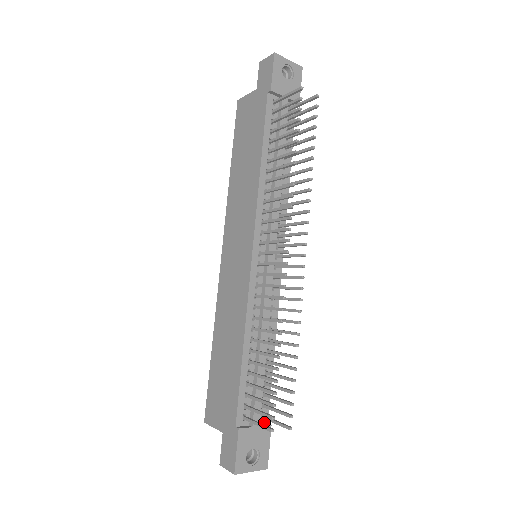
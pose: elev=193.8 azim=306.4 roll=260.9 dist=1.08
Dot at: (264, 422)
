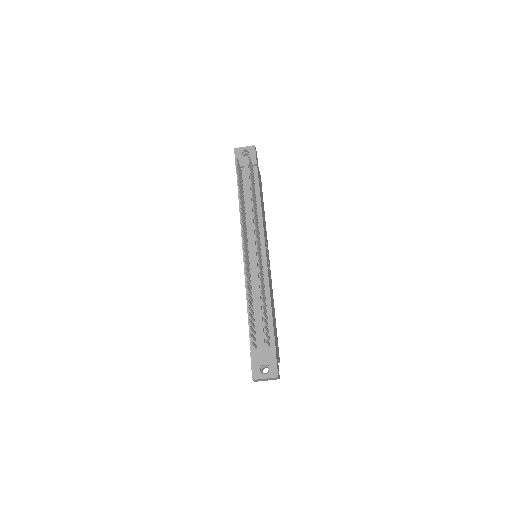
Dot at: (272, 349)
